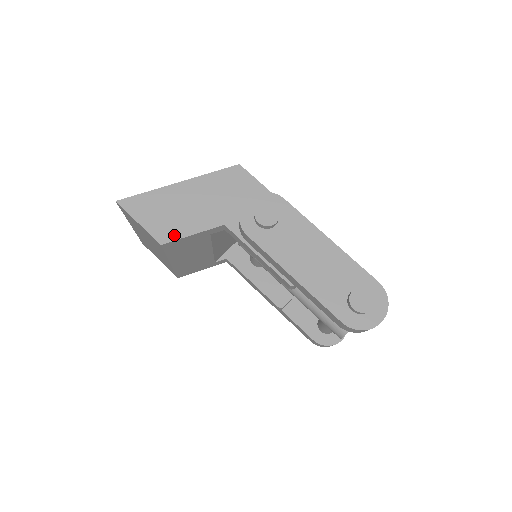
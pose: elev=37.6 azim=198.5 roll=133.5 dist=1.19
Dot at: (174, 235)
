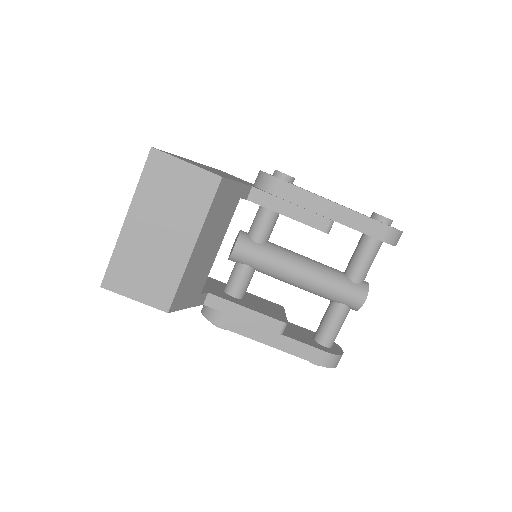
Dot at: (225, 177)
